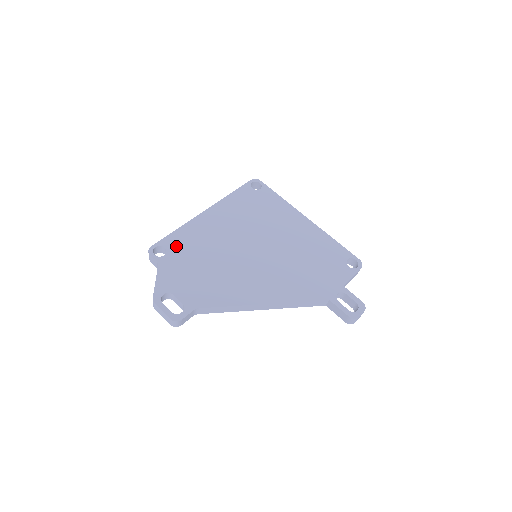
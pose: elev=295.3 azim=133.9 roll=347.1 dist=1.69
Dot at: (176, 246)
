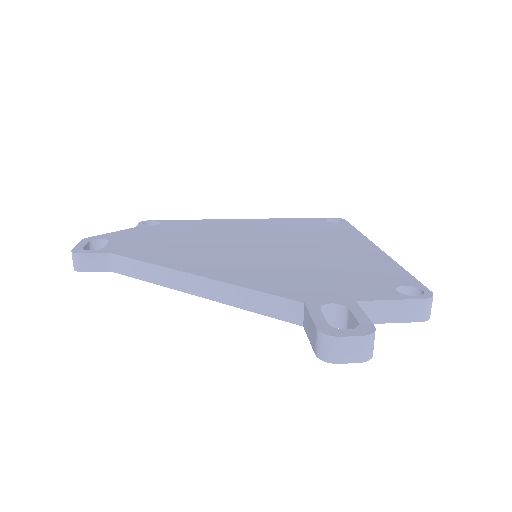
Dot at: (173, 225)
